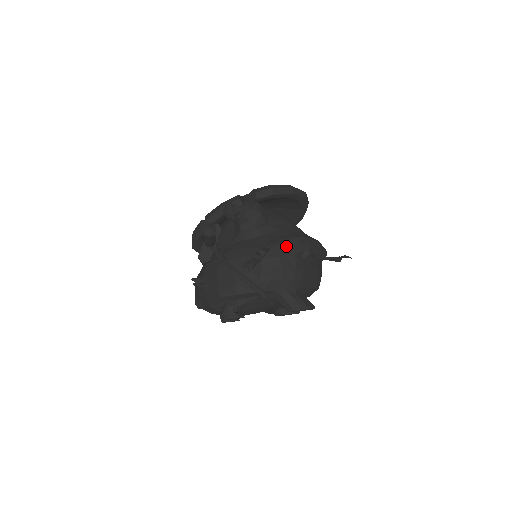
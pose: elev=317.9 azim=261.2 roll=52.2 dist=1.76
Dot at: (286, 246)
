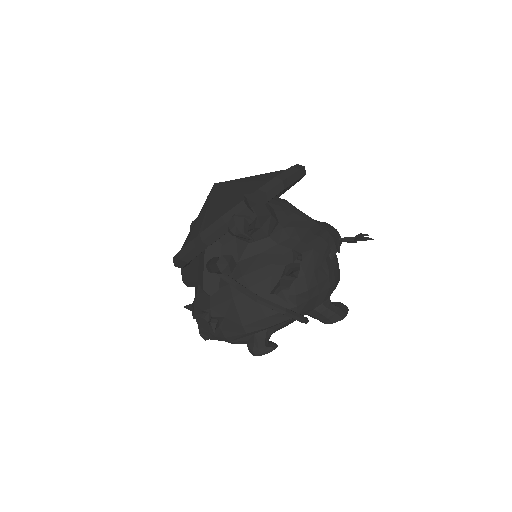
Dot at: (315, 254)
